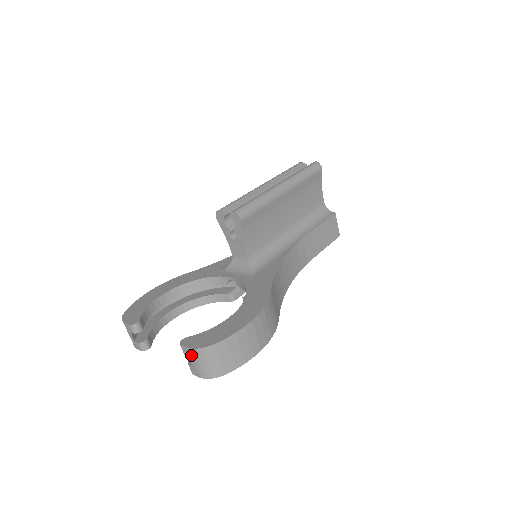
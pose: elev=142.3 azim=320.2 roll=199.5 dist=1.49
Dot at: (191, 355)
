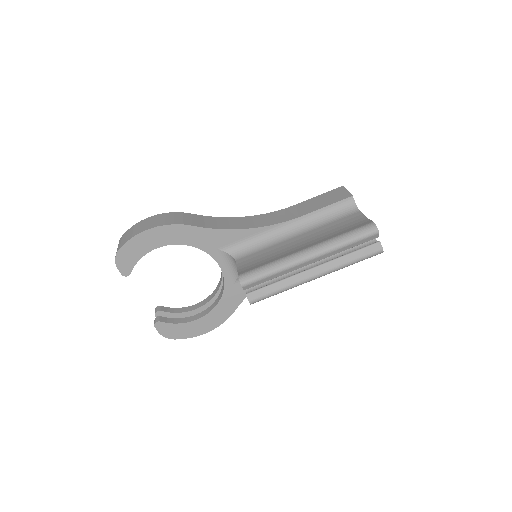
Dot at: occluded
